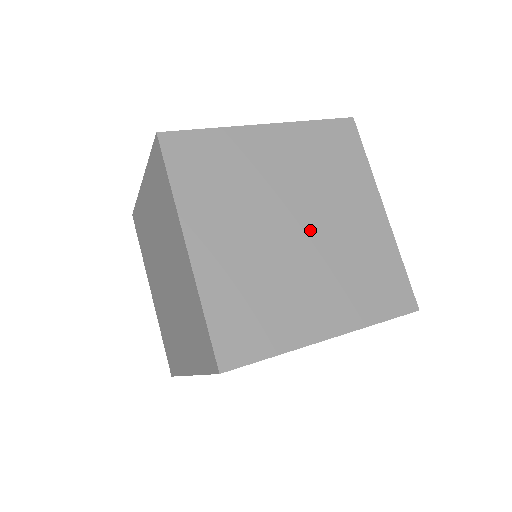
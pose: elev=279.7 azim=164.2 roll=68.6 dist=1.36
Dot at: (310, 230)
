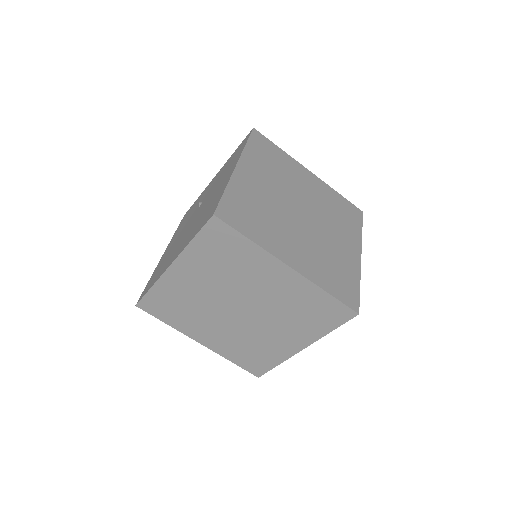
Dot at: (249, 307)
